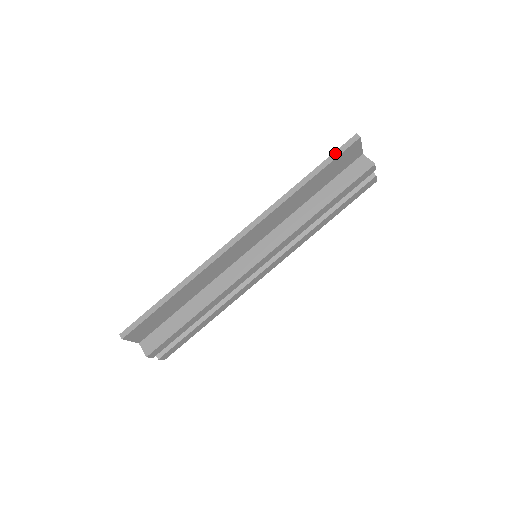
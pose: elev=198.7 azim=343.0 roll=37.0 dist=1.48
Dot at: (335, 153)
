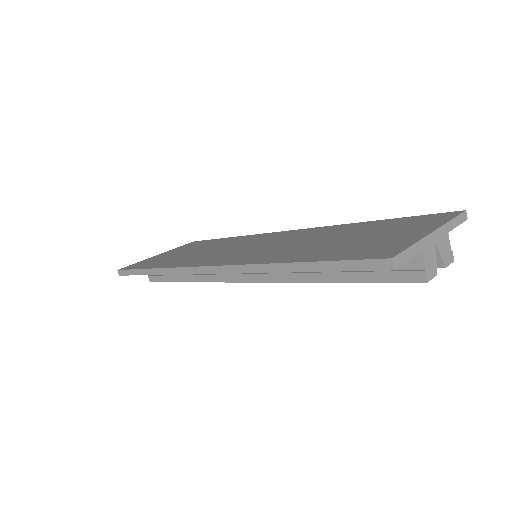
Dot at: (345, 263)
